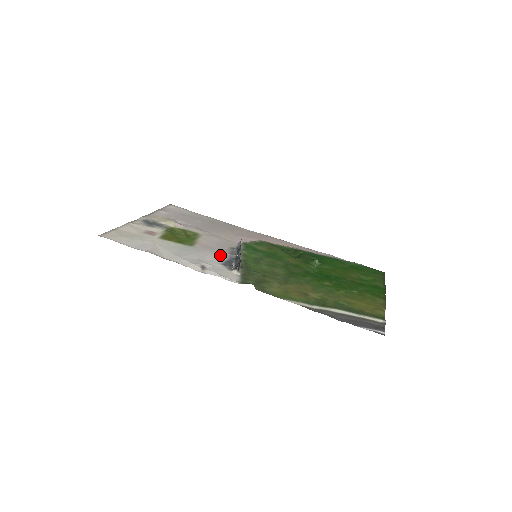
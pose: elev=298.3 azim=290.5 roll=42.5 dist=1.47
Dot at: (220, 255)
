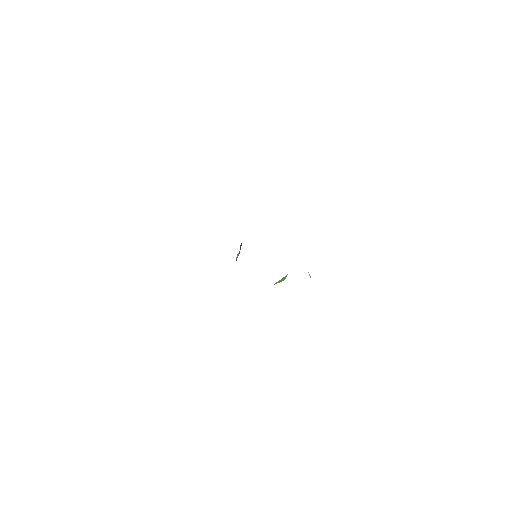
Dot at: occluded
